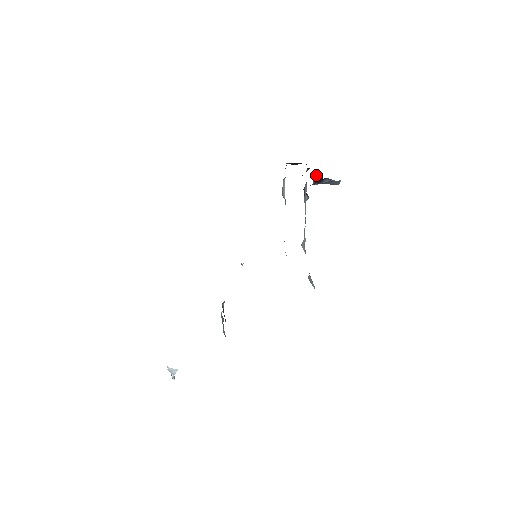
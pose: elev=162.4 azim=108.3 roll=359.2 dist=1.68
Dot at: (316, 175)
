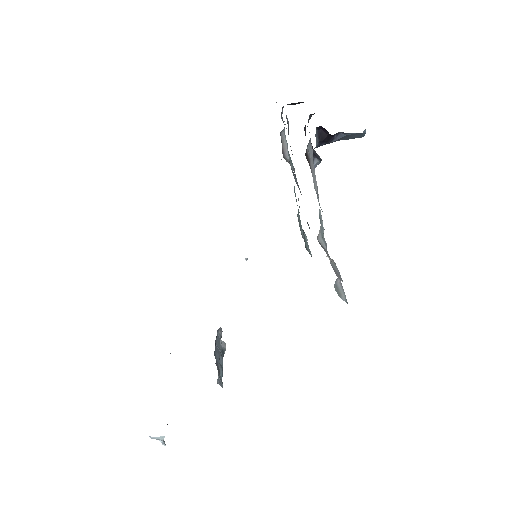
Dot at: (320, 131)
